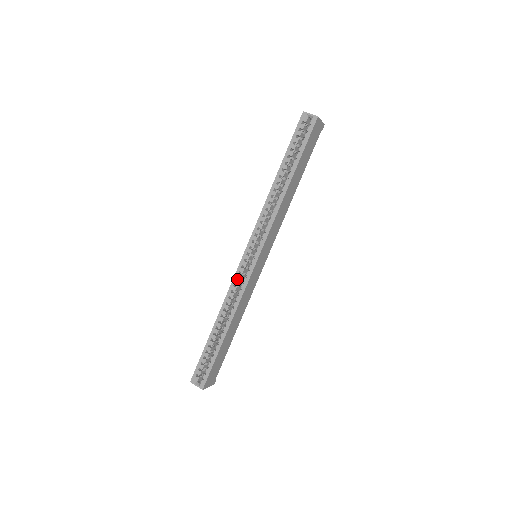
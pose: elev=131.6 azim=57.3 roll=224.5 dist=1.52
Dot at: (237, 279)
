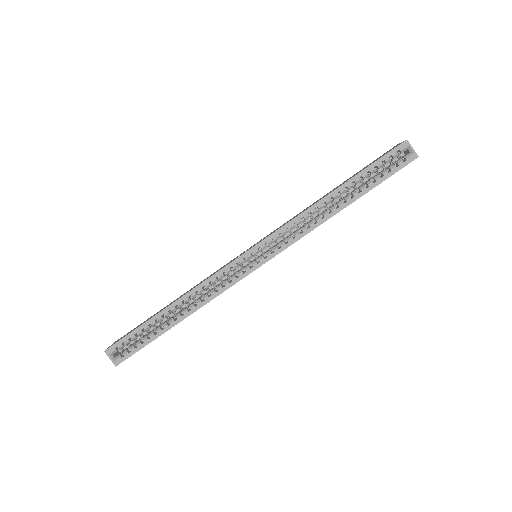
Dot at: (223, 272)
